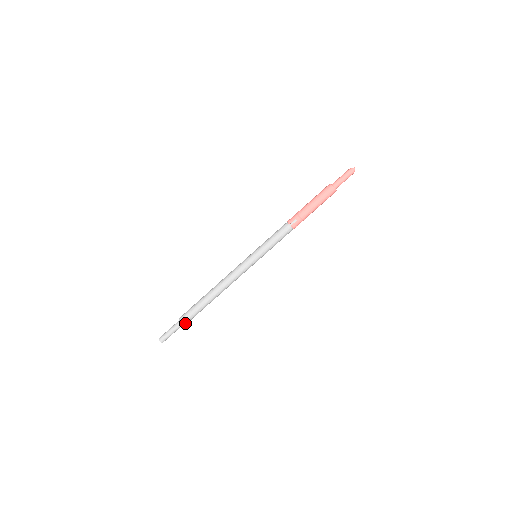
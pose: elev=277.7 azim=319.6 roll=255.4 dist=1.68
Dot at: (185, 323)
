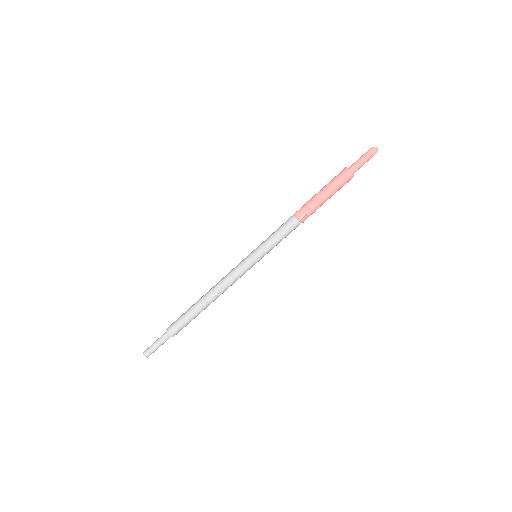
Dot at: (169, 332)
